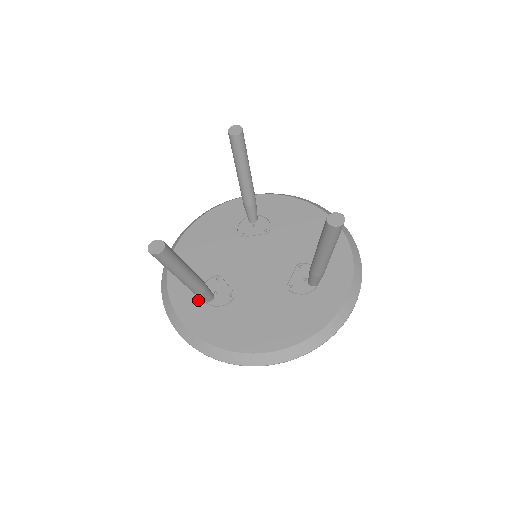
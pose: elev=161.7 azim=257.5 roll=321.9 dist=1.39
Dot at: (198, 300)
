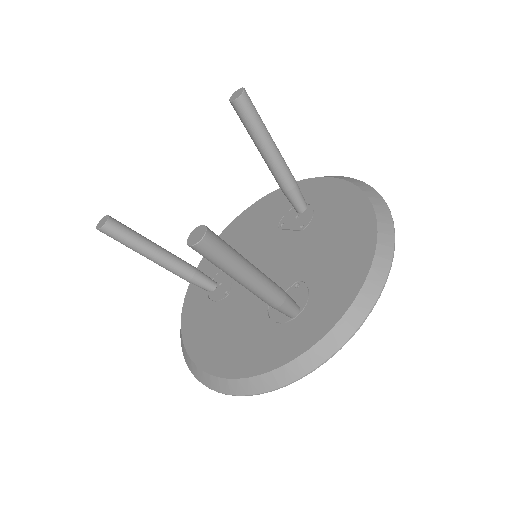
Dot at: occluded
